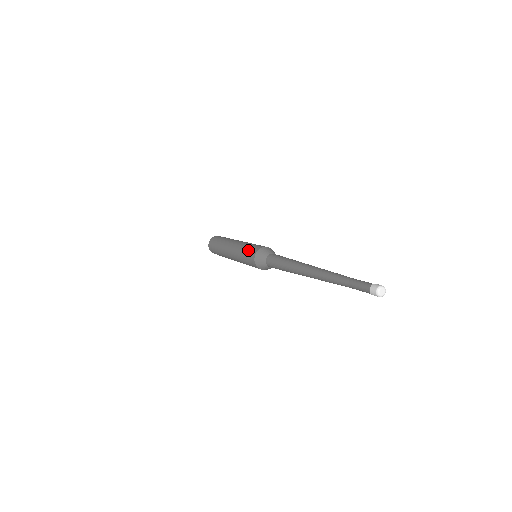
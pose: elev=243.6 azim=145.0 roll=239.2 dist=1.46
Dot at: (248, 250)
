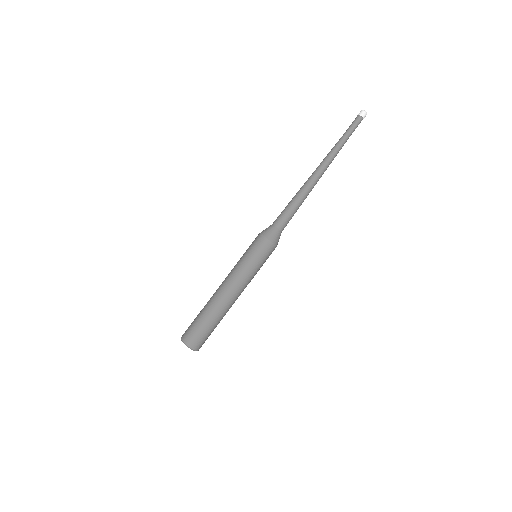
Dot at: occluded
